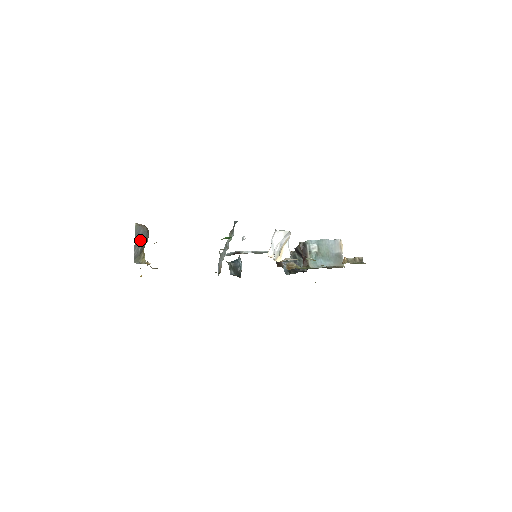
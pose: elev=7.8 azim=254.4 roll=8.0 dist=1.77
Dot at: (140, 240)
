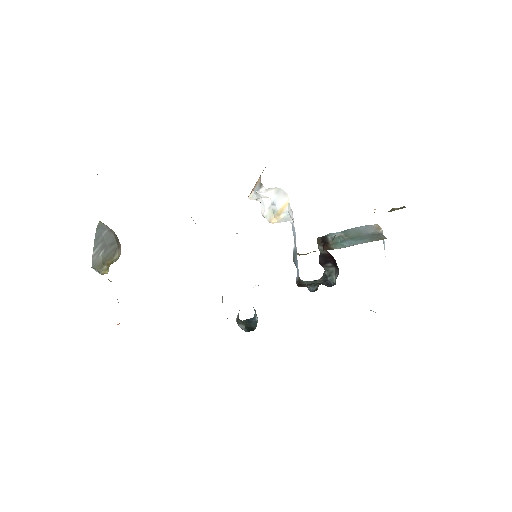
Dot at: (103, 242)
